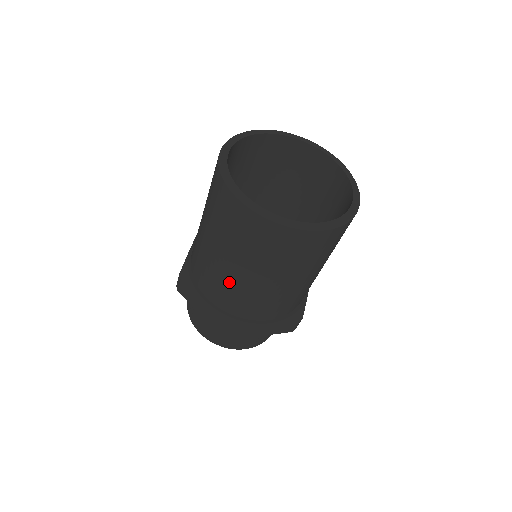
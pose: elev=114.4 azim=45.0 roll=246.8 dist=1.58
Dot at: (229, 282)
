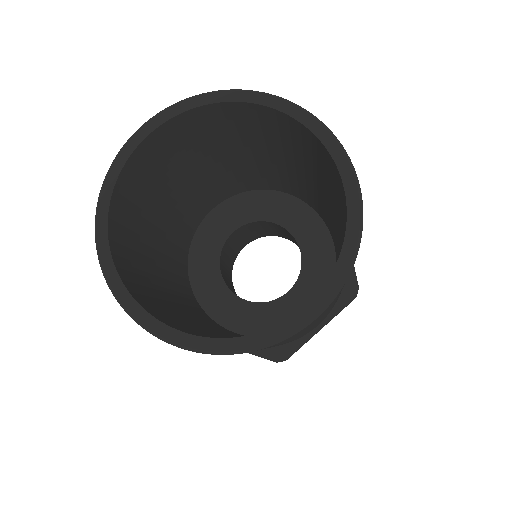
Dot at: occluded
